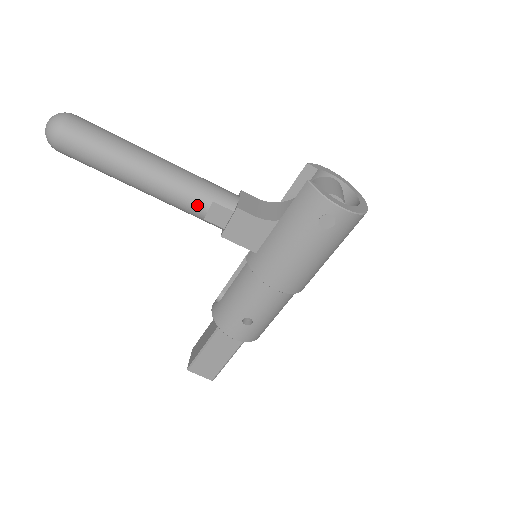
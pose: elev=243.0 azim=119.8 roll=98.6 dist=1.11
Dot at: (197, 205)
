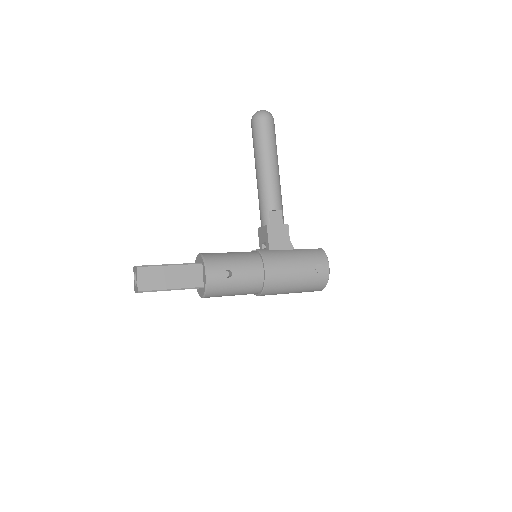
Dot at: (277, 203)
